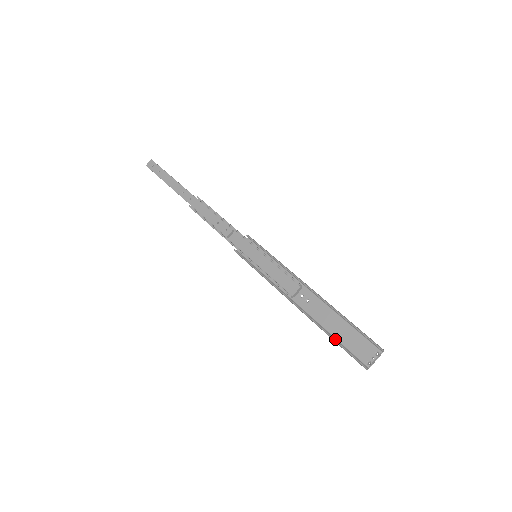
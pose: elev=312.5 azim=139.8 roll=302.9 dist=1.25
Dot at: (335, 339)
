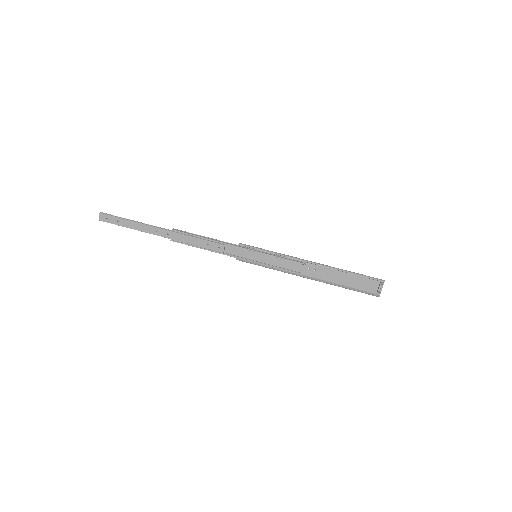
Dot at: (349, 288)
